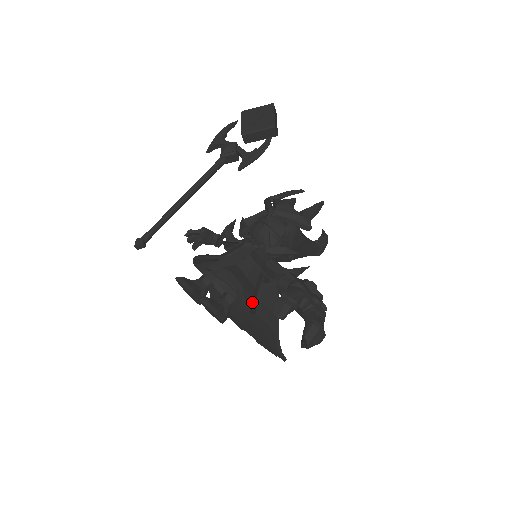
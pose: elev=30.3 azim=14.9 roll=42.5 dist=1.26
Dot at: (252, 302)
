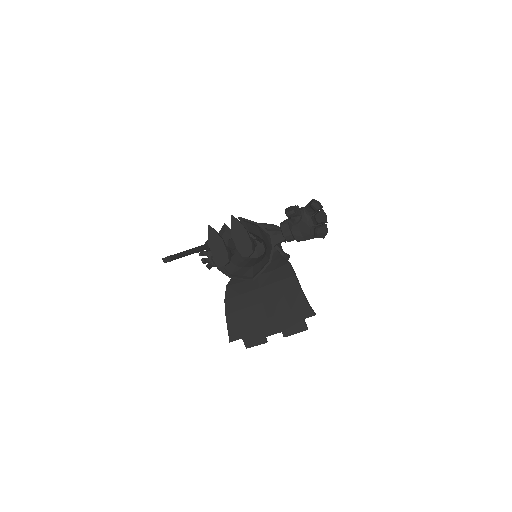
Dot at: (268, 235)
